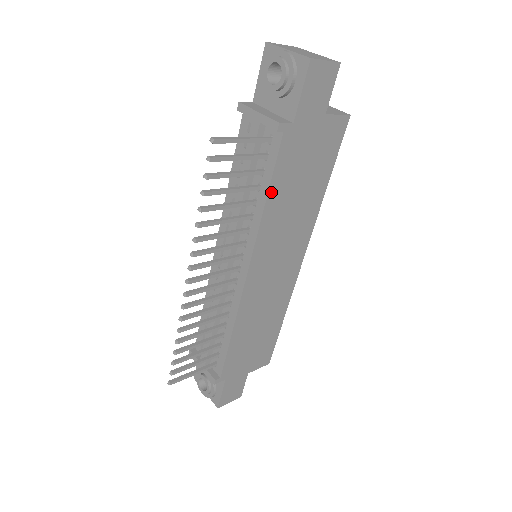
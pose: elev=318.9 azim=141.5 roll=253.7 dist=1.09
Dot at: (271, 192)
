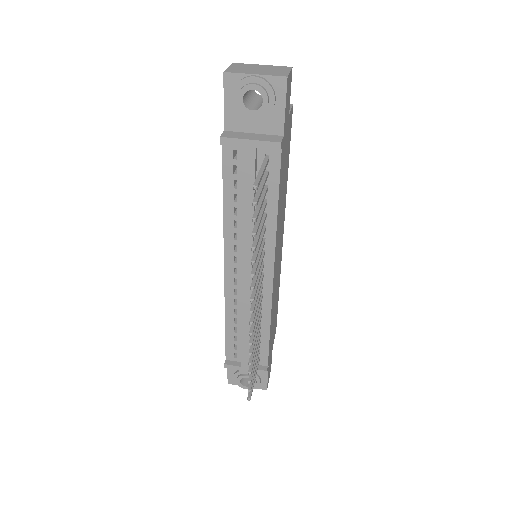
Dot at: (278, 200)
